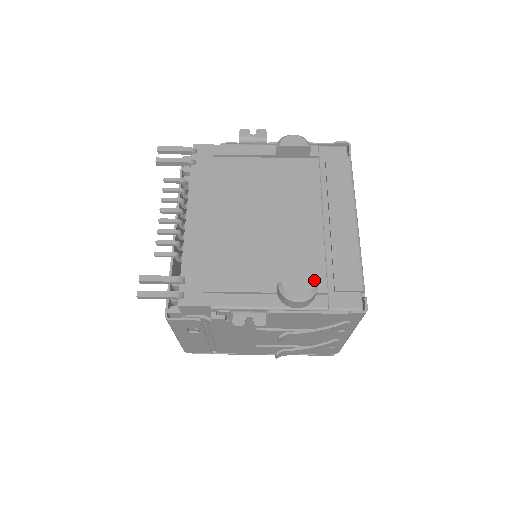
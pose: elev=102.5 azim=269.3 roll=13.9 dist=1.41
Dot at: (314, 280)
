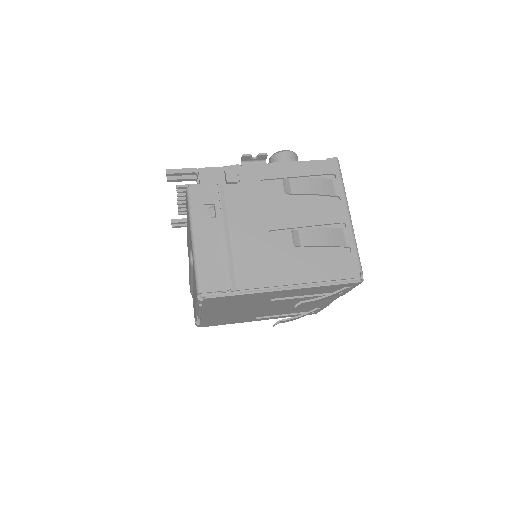
Dot at: occluded
